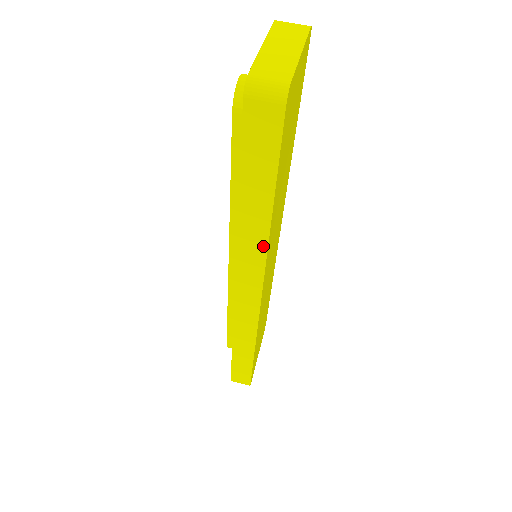
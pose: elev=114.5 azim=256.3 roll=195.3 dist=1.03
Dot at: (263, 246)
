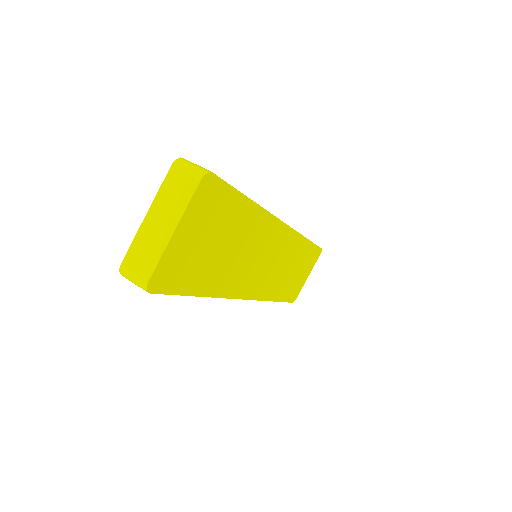
Dot at: occluded
